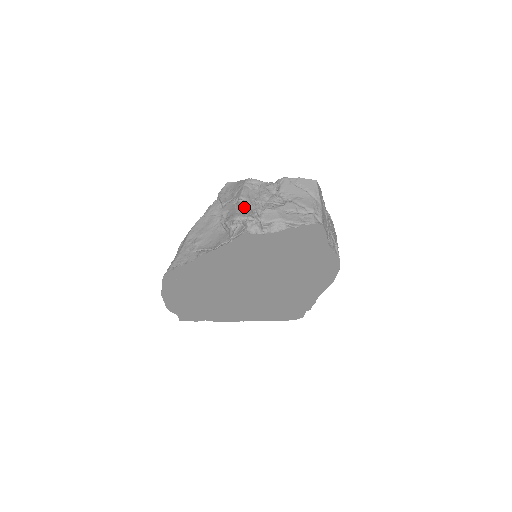
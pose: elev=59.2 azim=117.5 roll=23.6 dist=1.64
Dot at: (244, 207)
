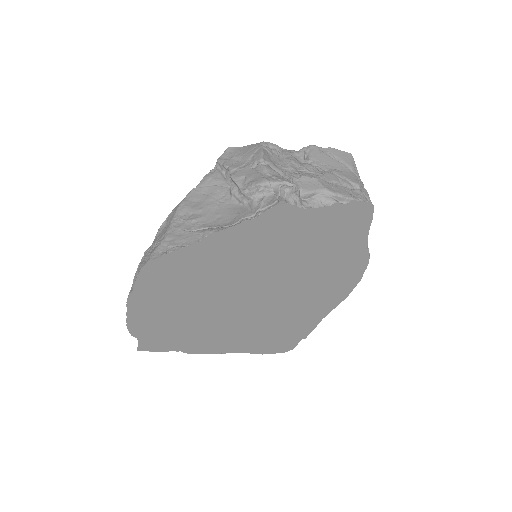
Dot at: (271, 171)
